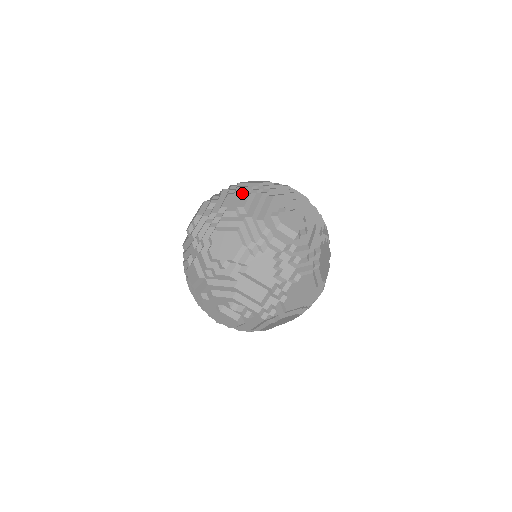
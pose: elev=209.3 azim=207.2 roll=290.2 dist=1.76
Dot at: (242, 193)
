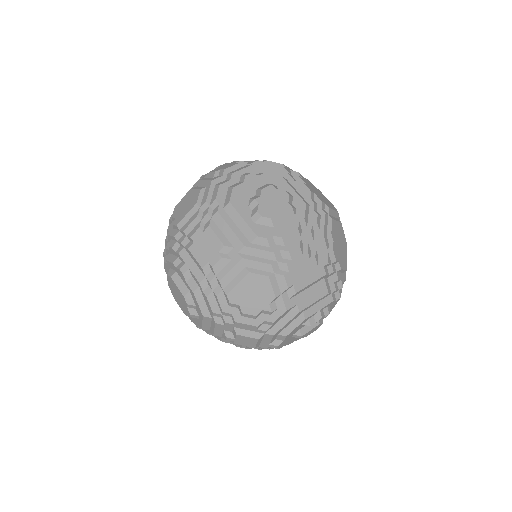
Dot at: (200, 234)
